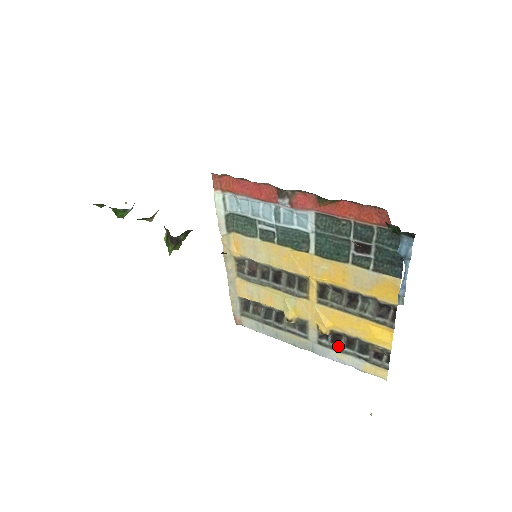
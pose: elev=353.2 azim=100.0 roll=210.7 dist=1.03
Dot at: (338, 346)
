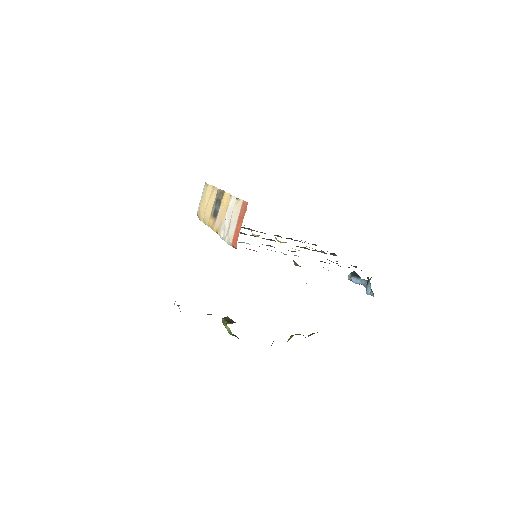
Dot at: occluded
